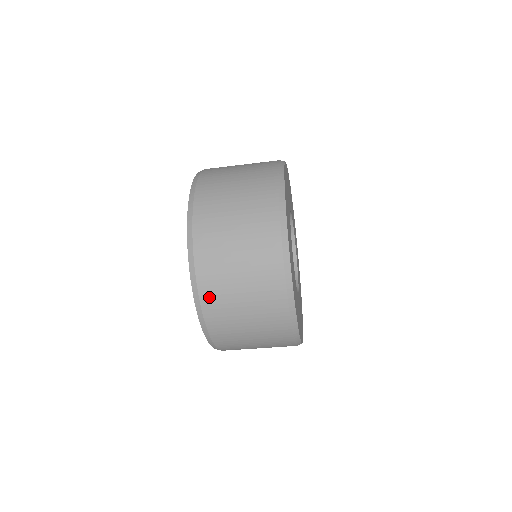
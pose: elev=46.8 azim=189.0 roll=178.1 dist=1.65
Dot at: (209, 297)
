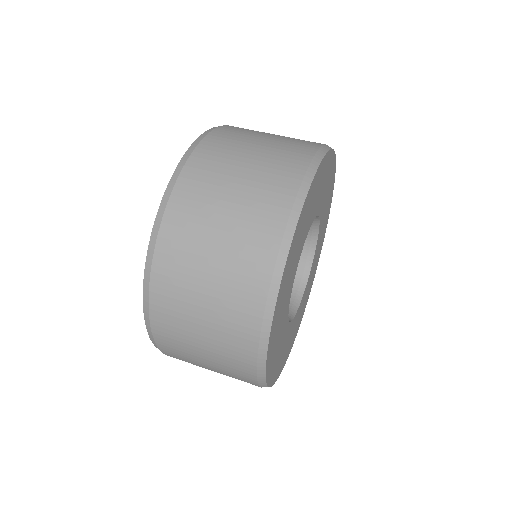
Dot at: (193, 176)
